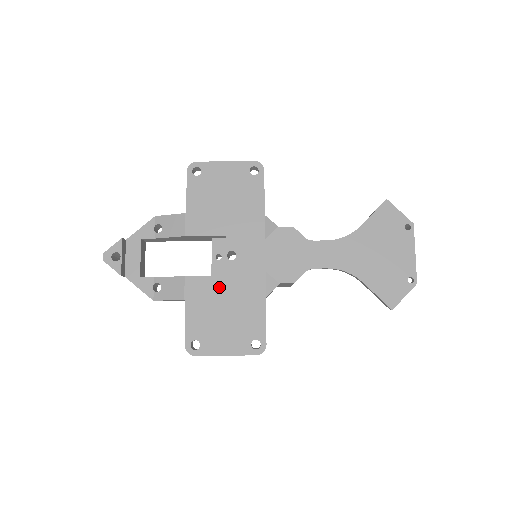
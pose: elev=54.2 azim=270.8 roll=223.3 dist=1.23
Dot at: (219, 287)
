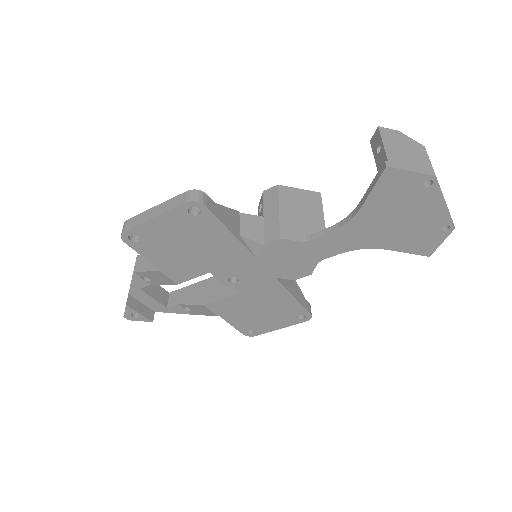
Dot at: (241, 301)
